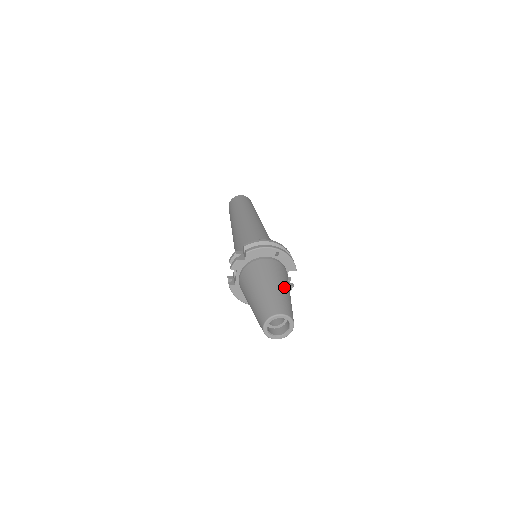
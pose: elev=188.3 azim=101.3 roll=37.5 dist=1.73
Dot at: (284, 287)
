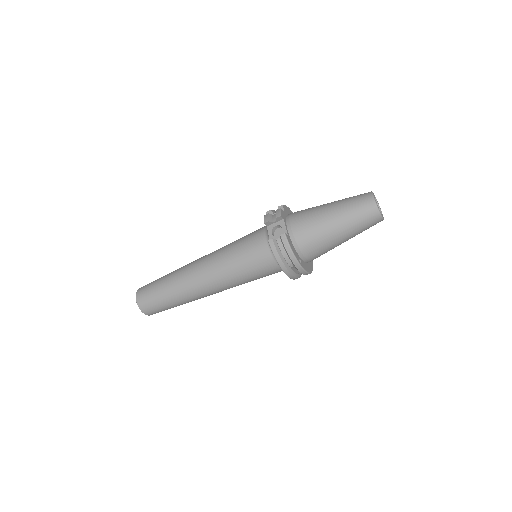
Dot at: occluded
